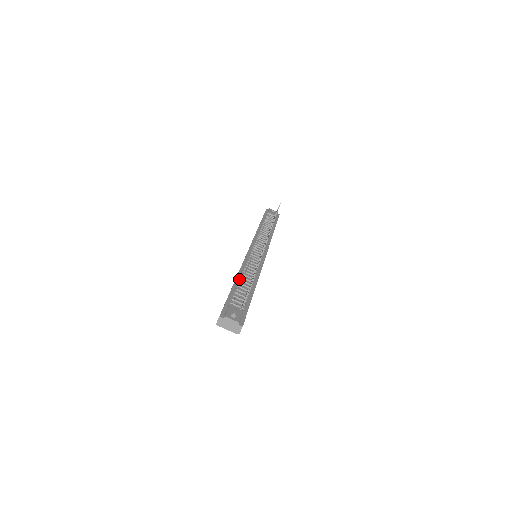
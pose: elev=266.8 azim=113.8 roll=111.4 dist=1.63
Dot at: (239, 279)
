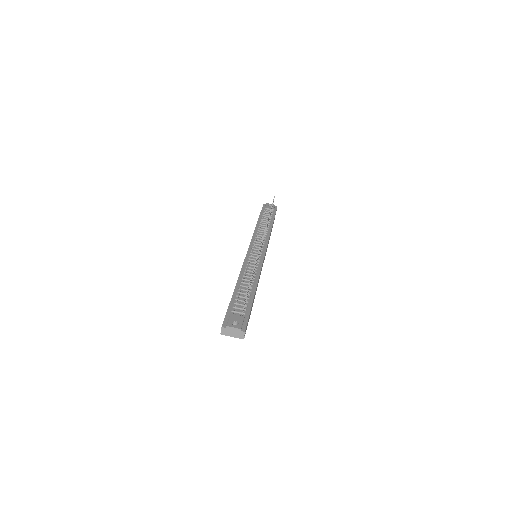
Dot at: (239, 285)
